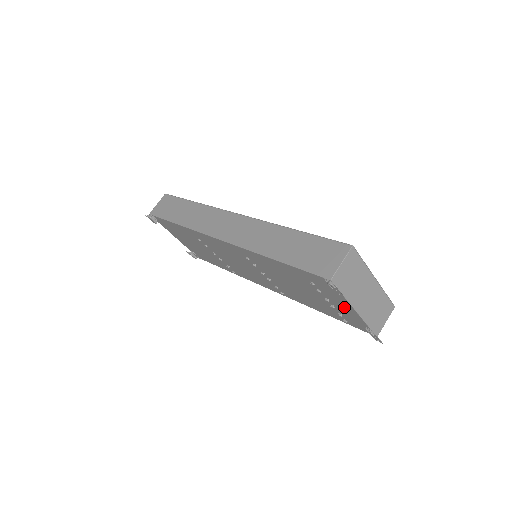
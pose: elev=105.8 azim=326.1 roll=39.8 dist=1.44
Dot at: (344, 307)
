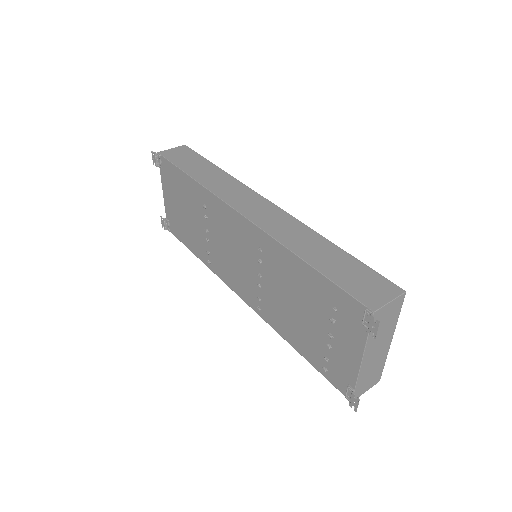
Dot at: (347, 352)
